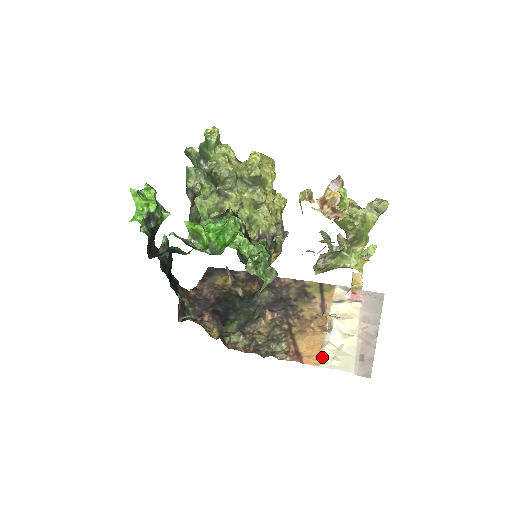
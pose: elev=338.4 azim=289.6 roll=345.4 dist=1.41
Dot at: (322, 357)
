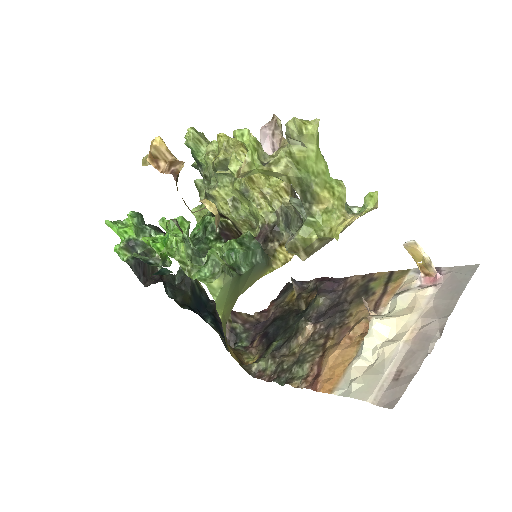
Dot at: (342, 379)
